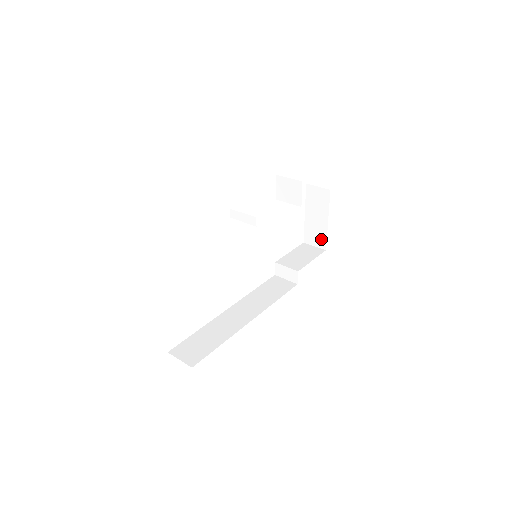
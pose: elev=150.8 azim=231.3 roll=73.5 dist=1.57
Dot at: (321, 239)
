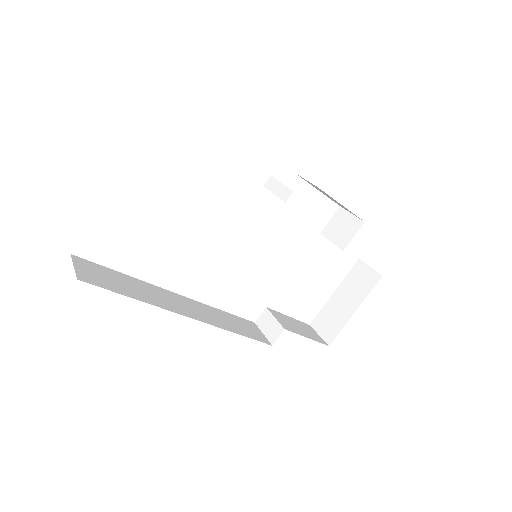
Dot at: (333, 330)
